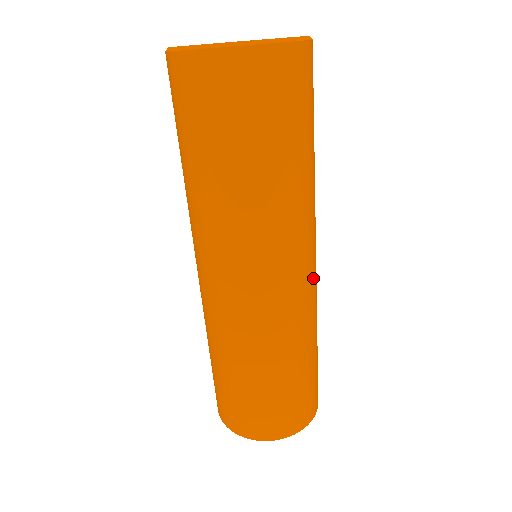
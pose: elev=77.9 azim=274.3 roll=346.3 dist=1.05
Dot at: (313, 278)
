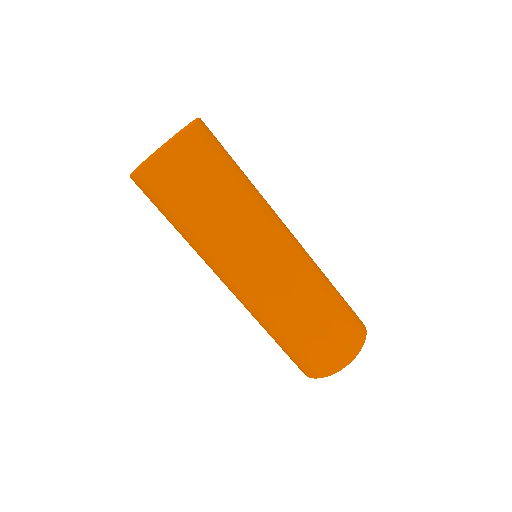
Dot at: occluded
